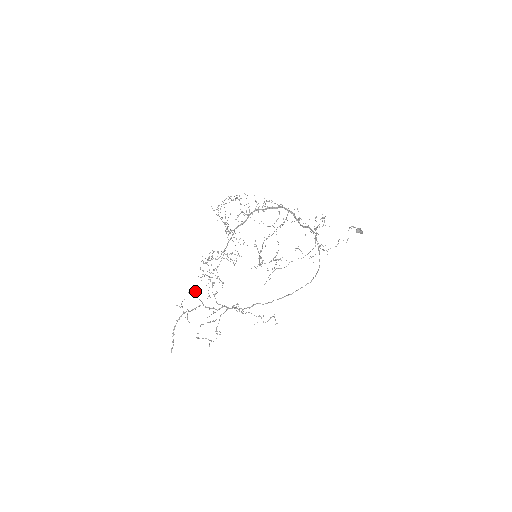
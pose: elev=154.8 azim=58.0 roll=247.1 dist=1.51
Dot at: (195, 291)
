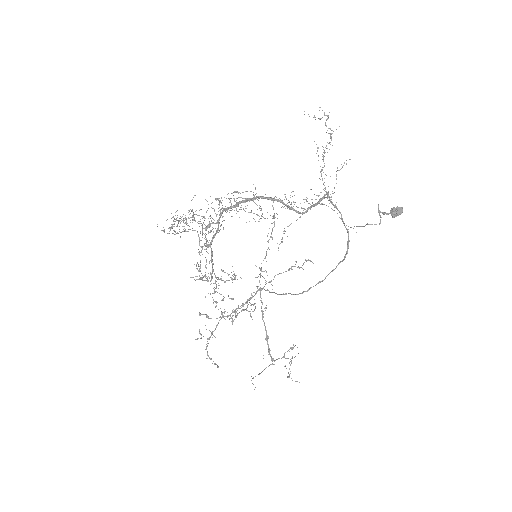
Dot at: occluded
